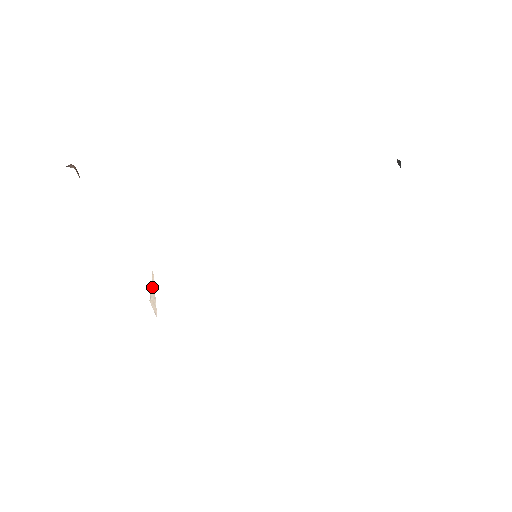
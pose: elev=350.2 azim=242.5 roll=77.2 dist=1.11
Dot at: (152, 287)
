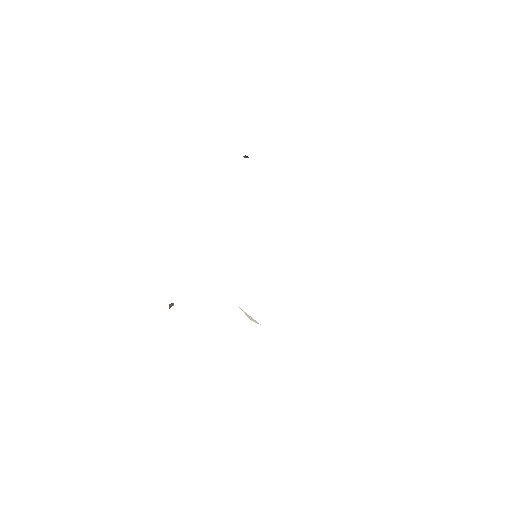
Dot at: (246, 314)
